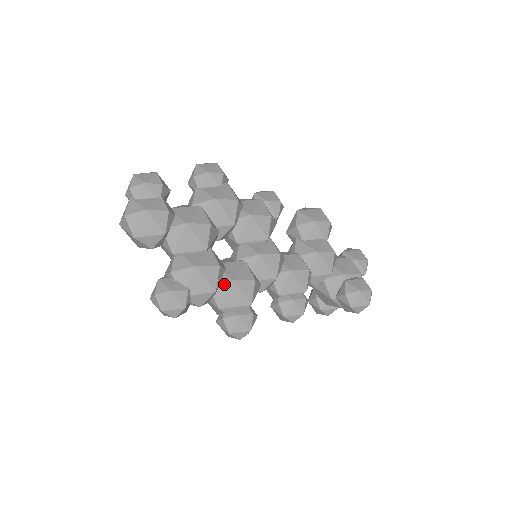
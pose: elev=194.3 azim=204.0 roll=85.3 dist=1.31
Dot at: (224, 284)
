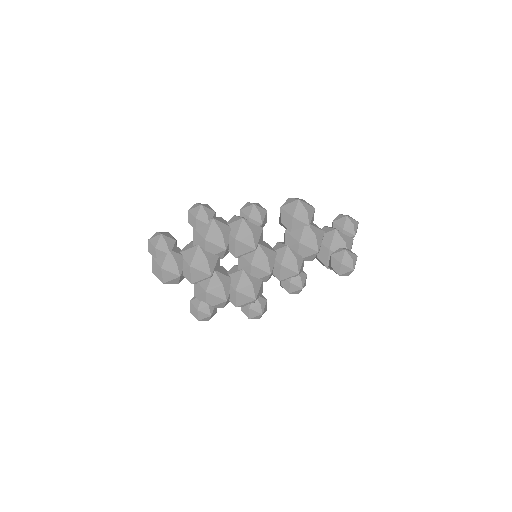
Dot at: (231, 293)
